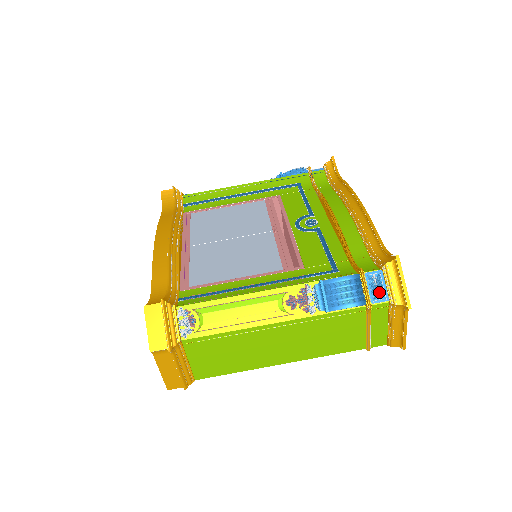
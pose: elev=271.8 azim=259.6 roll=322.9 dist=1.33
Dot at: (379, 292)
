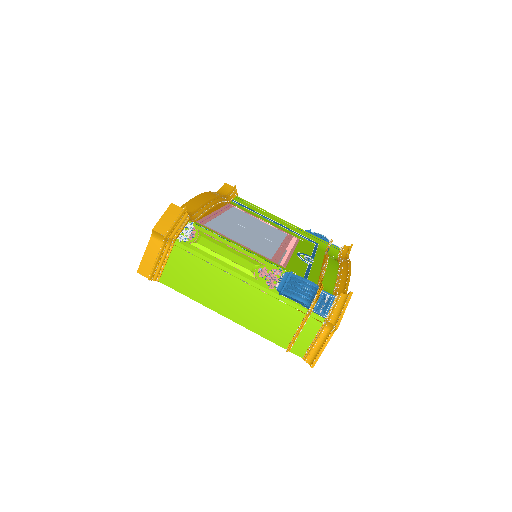
Dot at: (323, 308)
